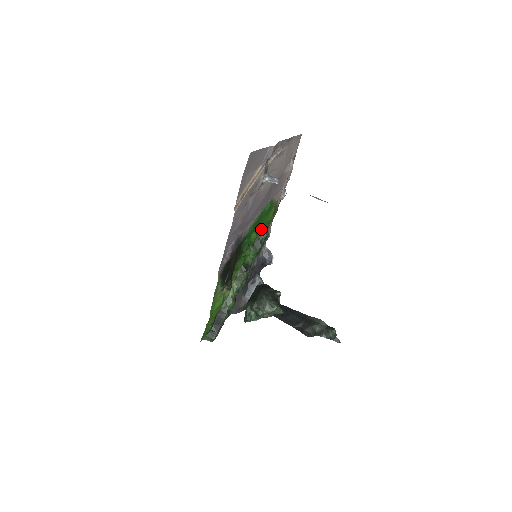
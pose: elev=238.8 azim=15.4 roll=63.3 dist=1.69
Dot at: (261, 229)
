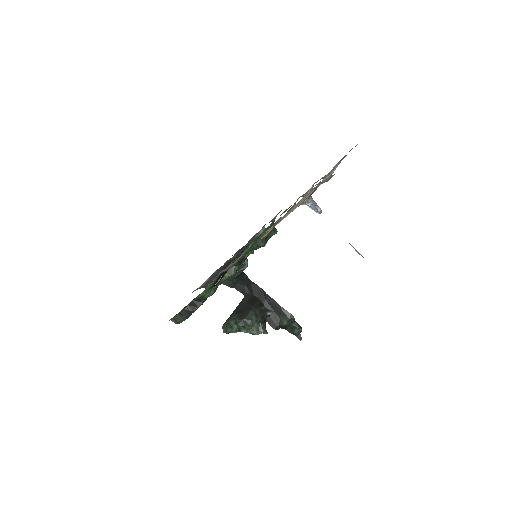
Dot at: (271, 225)
